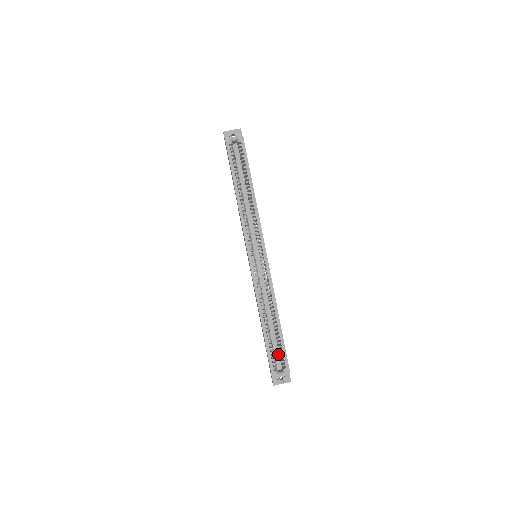
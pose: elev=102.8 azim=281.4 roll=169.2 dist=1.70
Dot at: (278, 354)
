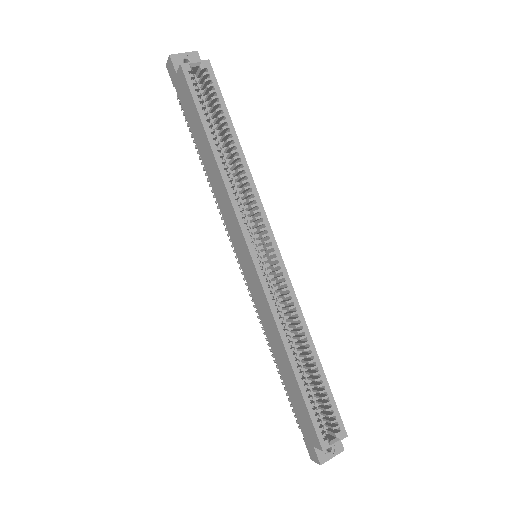
Dot at: (318, 410)
